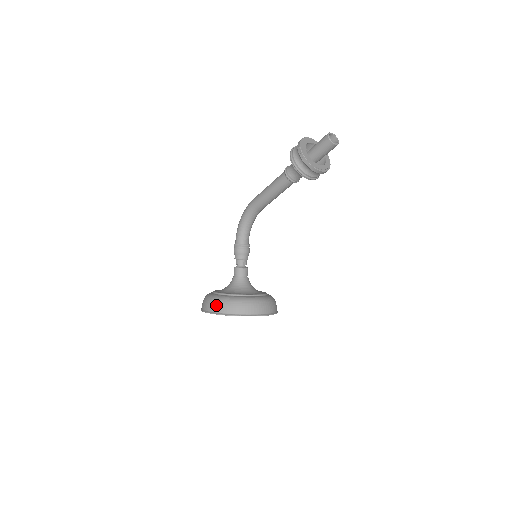
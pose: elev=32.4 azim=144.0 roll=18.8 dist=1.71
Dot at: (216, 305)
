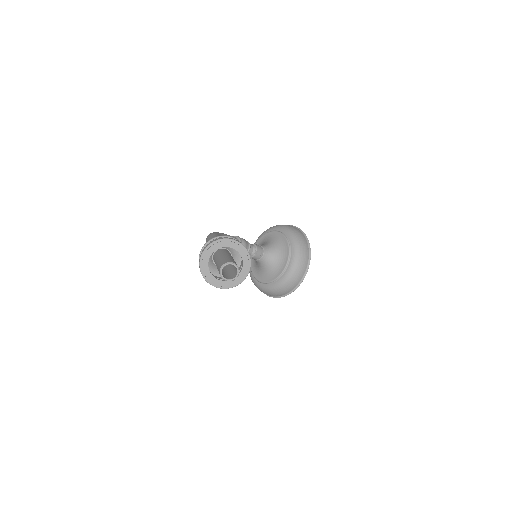
Dot at: (267, 294)
